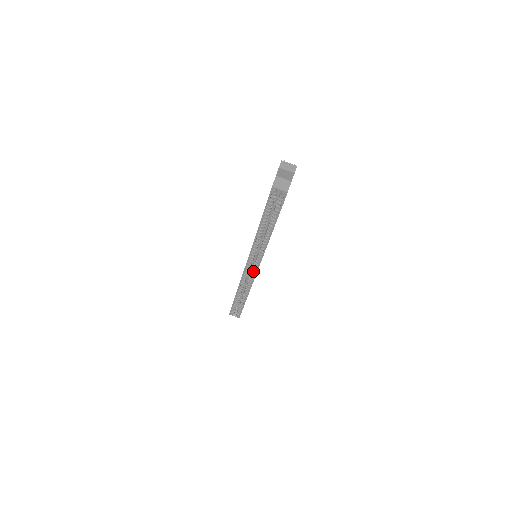
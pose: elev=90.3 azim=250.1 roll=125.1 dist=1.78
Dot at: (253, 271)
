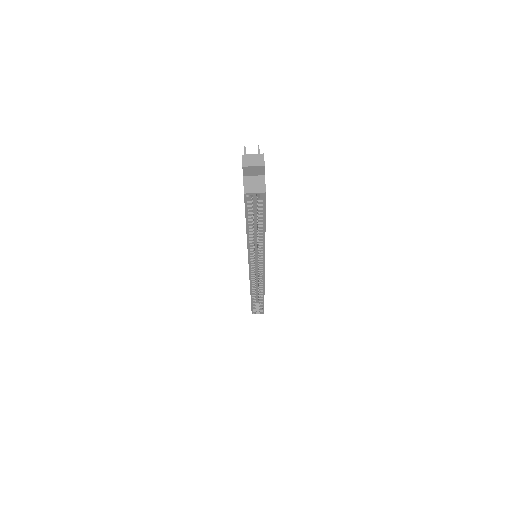
Dot at: (260, 273)
